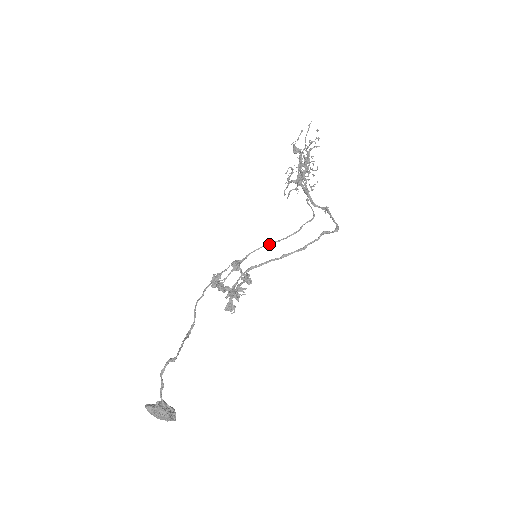
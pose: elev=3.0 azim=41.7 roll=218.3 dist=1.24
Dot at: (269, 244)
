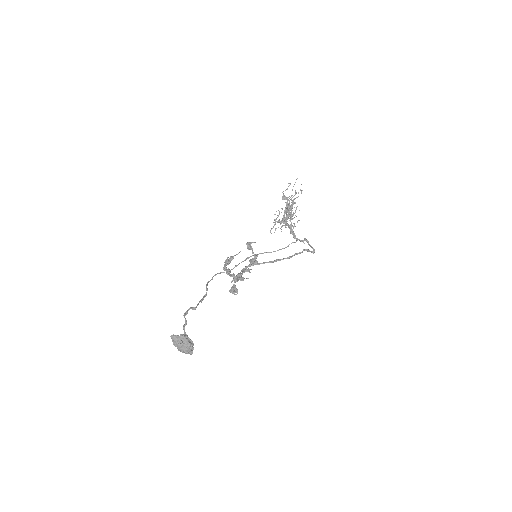
Dot at: occluded
